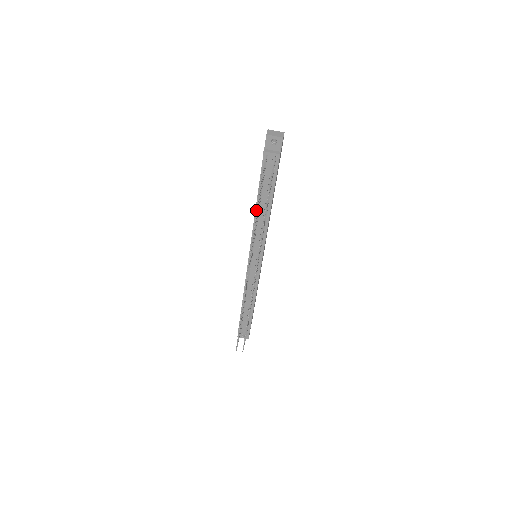
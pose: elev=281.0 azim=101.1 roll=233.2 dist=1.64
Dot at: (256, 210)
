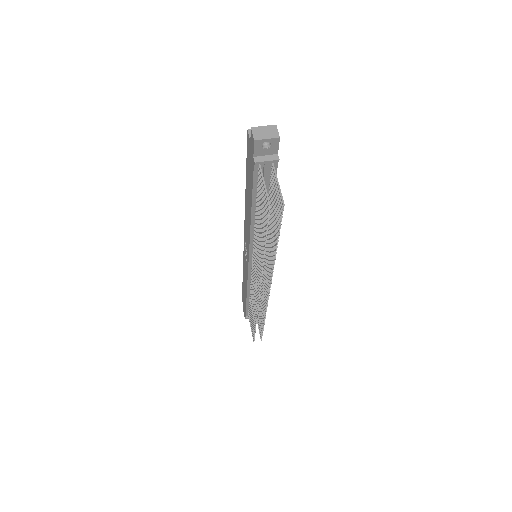
Dot at: (264, 239)
